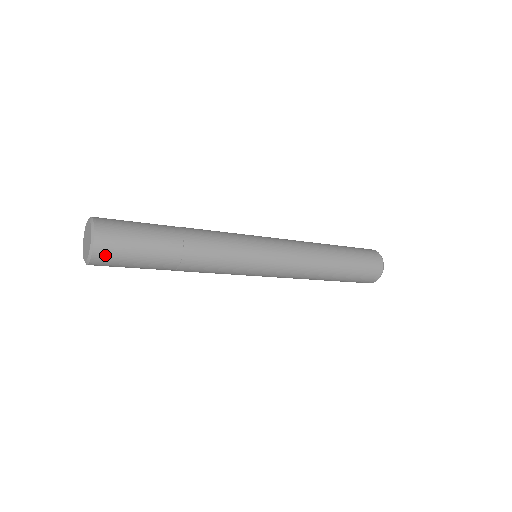
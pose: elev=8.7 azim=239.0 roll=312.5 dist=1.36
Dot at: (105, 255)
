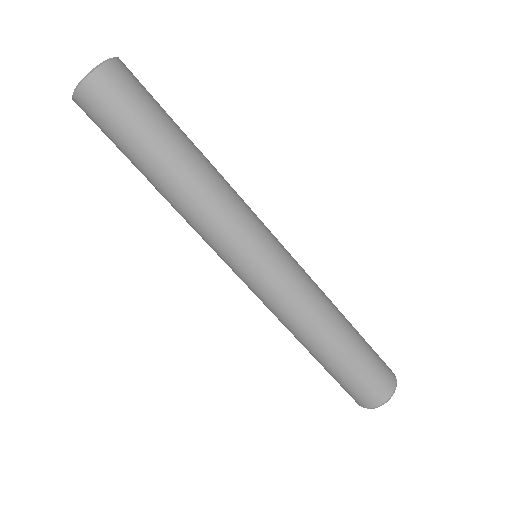
Dot at: (130, 71)
